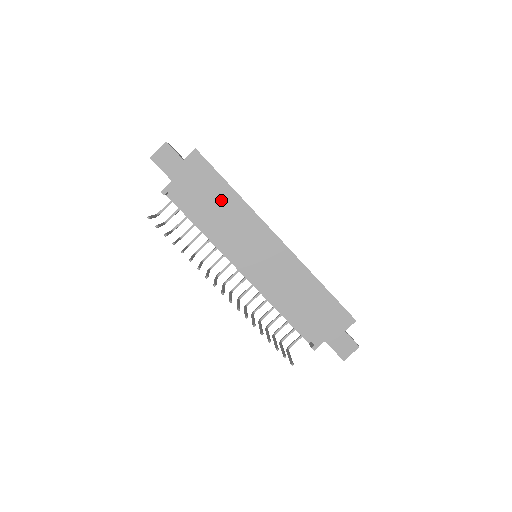
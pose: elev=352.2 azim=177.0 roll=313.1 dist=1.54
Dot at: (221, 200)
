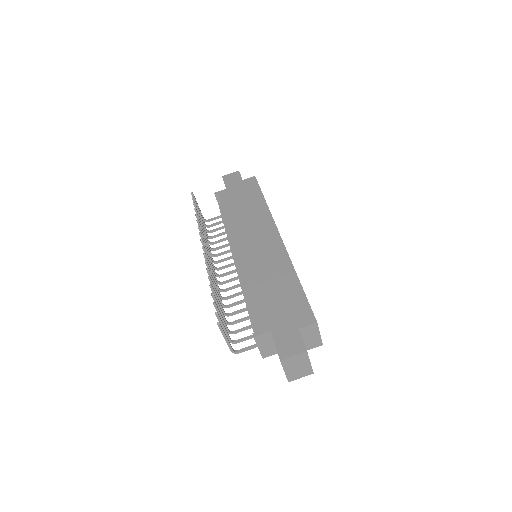
Dot at: (251, 204)
